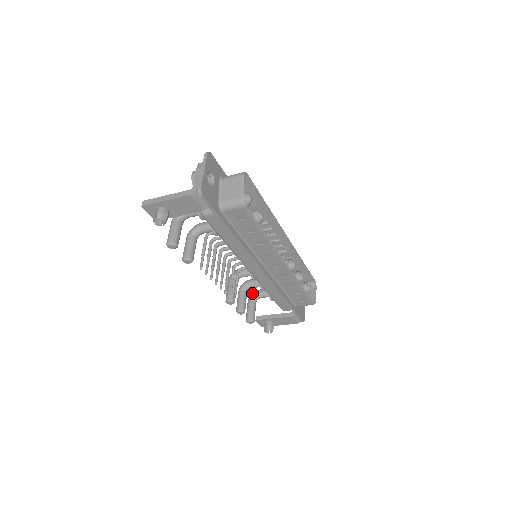
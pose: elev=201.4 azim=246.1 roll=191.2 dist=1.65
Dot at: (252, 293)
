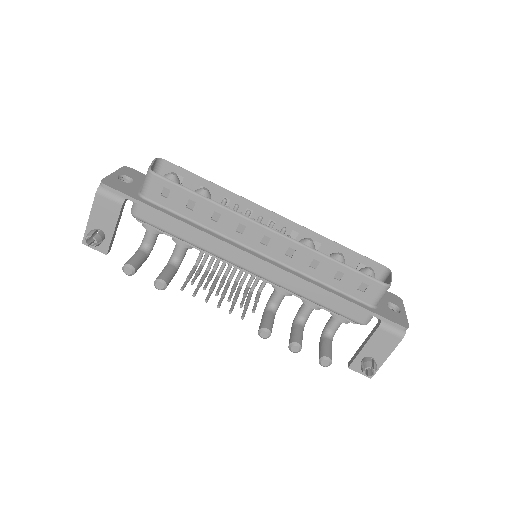
Dot at: (322, 332)
